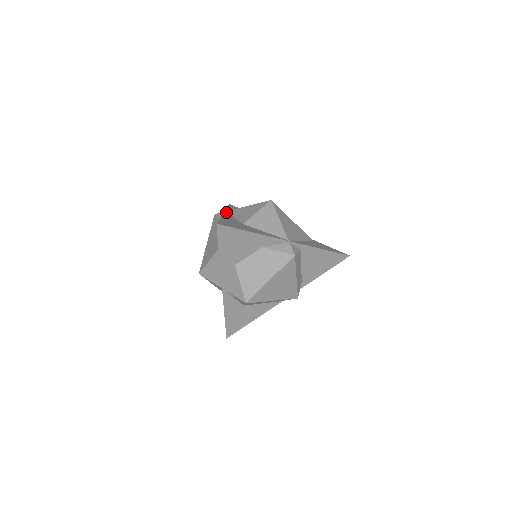
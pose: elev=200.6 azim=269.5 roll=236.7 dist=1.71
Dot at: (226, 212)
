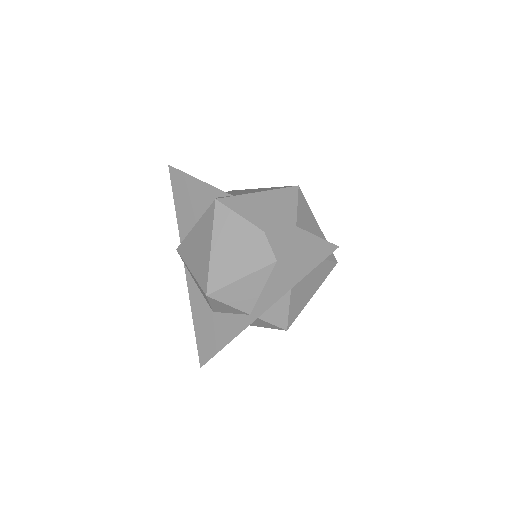
Dot at: (240, 199)
